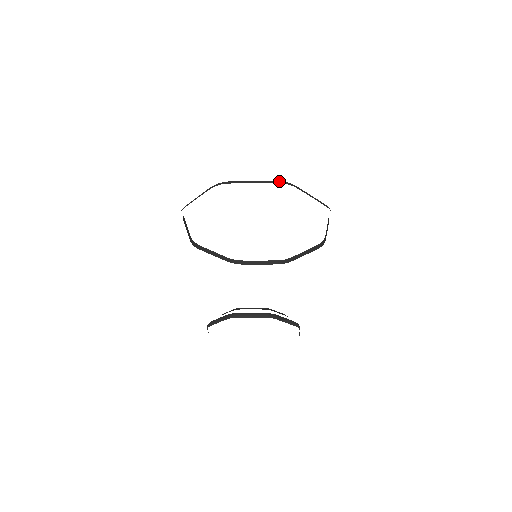
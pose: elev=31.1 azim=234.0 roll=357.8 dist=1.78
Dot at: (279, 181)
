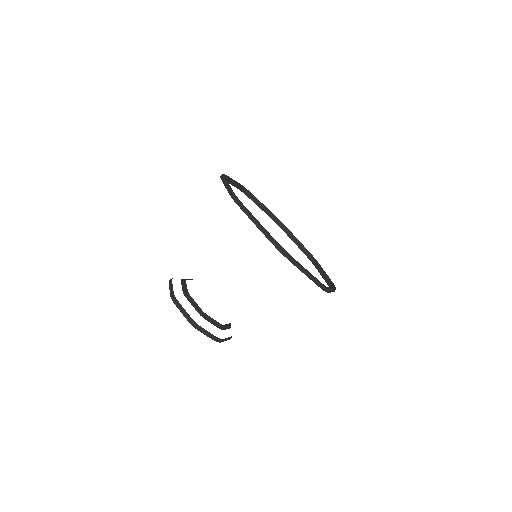
Dot at: (322, 286)
